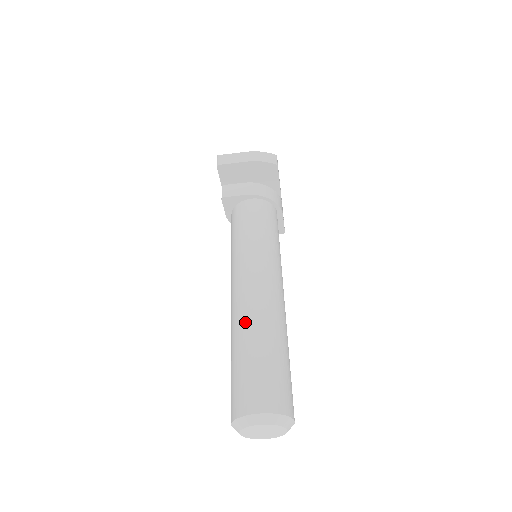
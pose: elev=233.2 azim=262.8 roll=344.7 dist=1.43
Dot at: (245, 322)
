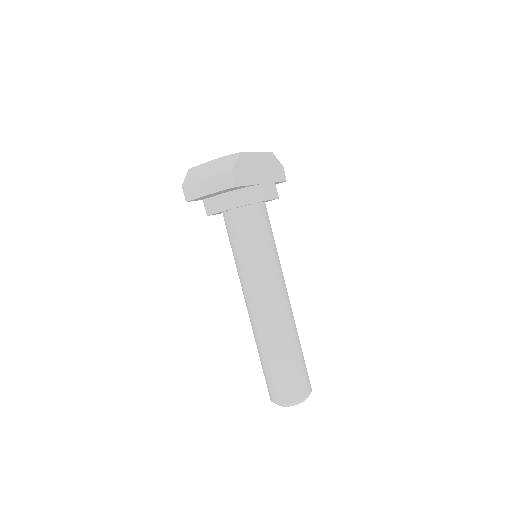
Dot at: (257, 337)
